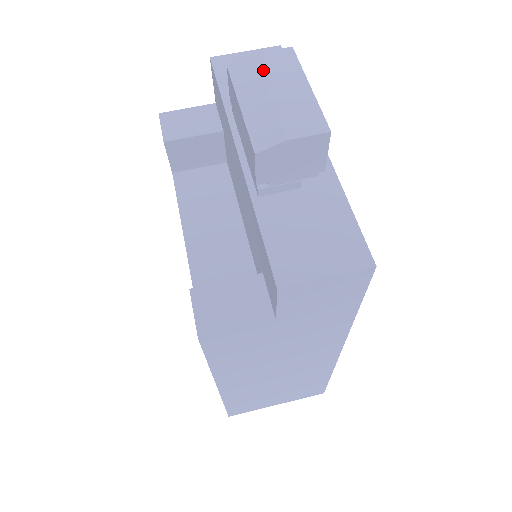
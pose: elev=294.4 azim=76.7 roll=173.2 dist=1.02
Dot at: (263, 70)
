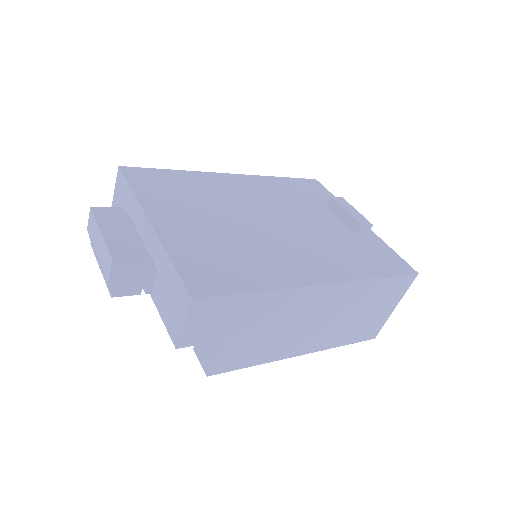
Dot at: (91, 239)
